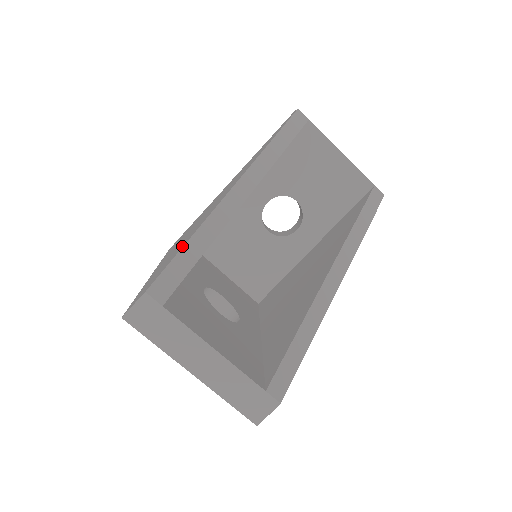
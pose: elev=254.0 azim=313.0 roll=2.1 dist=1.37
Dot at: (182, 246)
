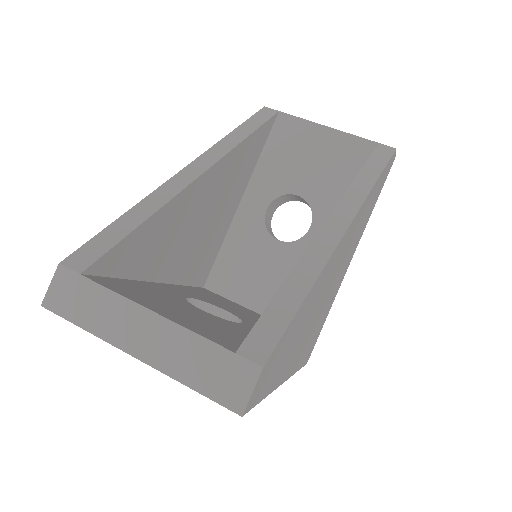
Dot at: occluded
